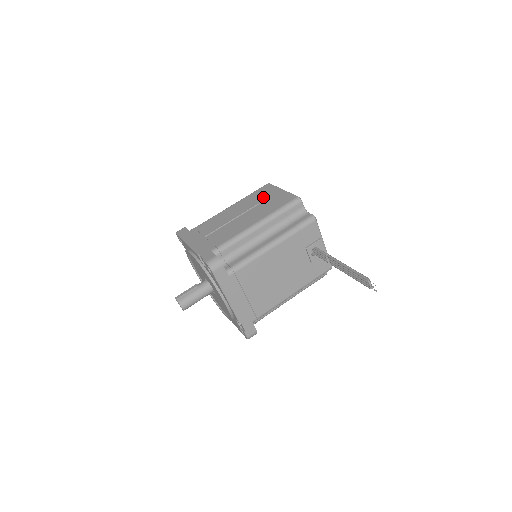
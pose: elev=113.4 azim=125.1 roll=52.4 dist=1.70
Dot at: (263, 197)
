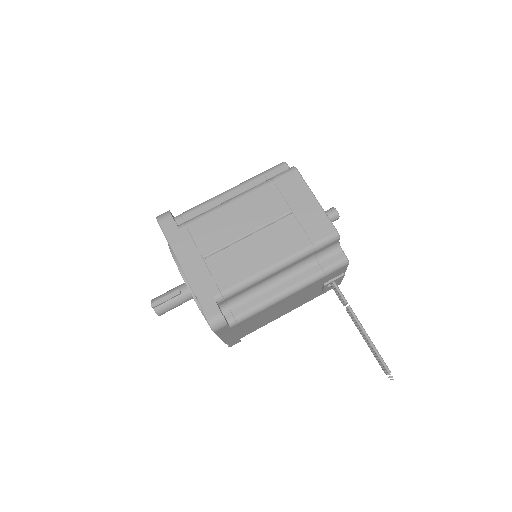
Dot at: (288, 203)
